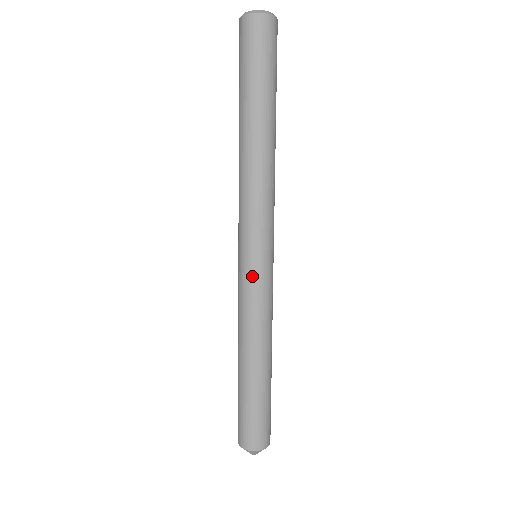
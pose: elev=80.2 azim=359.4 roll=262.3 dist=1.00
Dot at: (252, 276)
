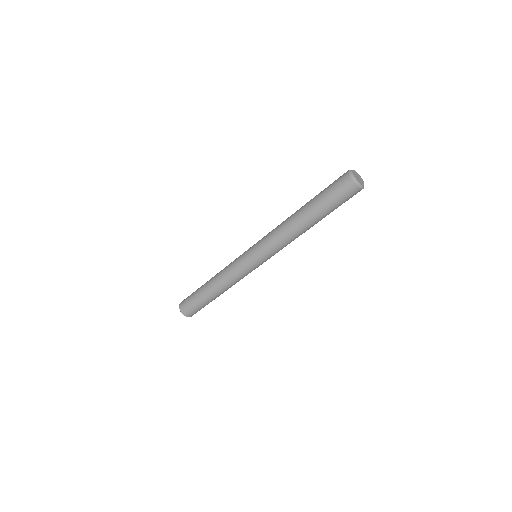
Dot at: (246, 266)
